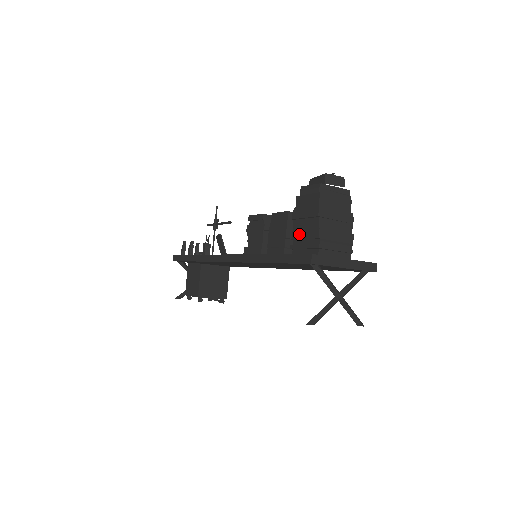
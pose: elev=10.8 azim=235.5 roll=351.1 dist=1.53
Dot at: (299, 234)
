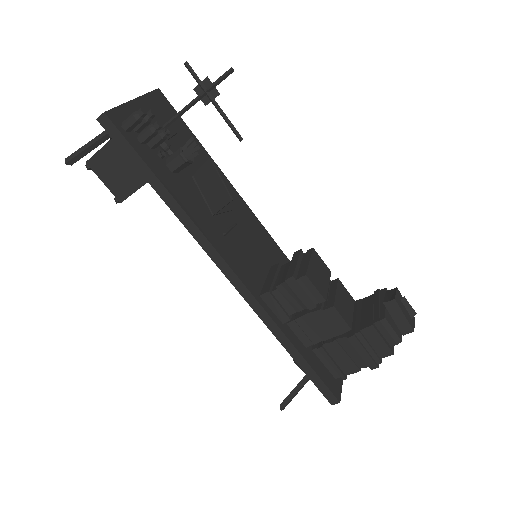
Dot at: (339, 351)
